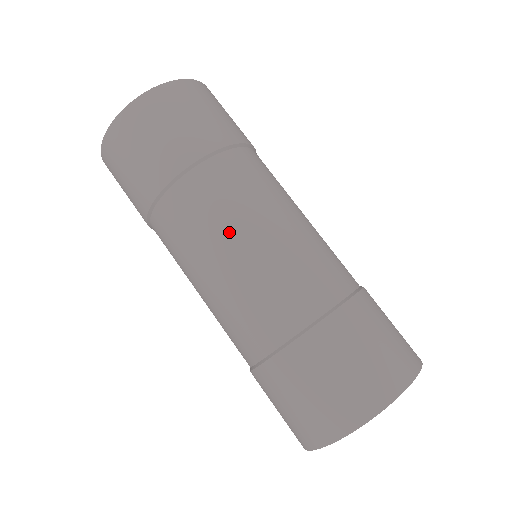
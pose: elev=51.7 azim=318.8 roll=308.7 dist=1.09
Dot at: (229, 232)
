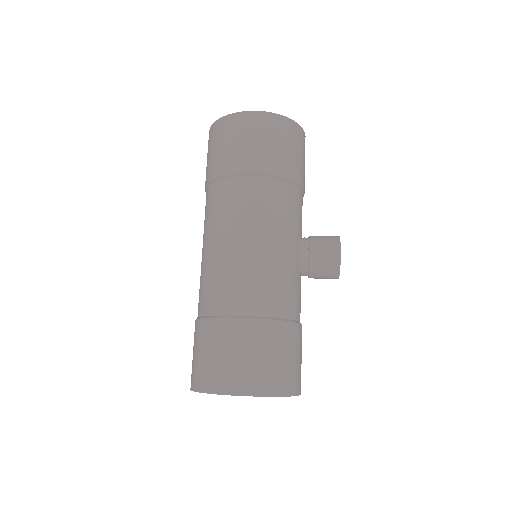
Dot at: (204, 236)
